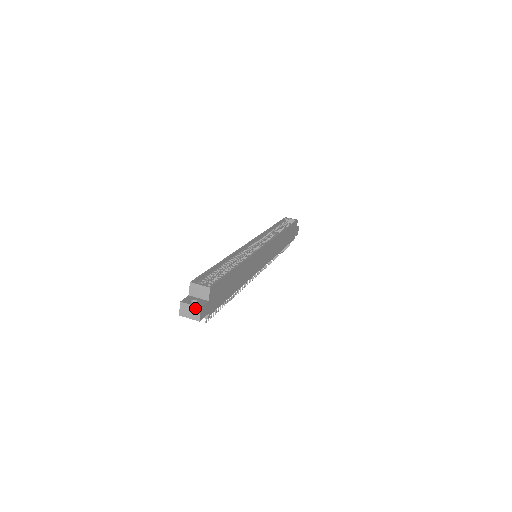
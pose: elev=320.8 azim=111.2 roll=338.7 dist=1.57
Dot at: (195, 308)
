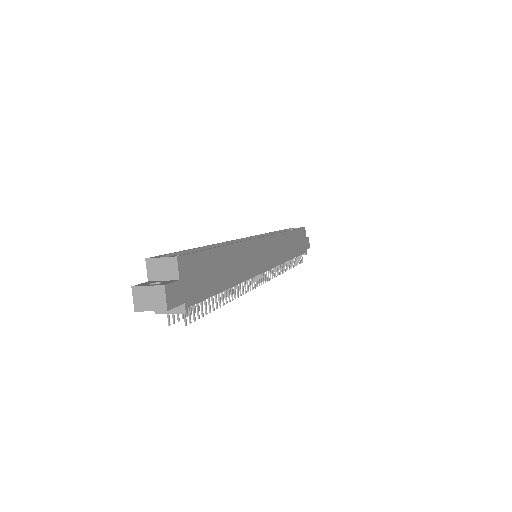
Dot at: (156, 289)
